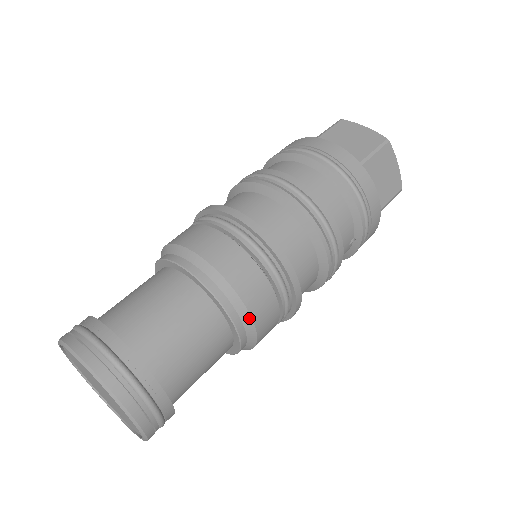
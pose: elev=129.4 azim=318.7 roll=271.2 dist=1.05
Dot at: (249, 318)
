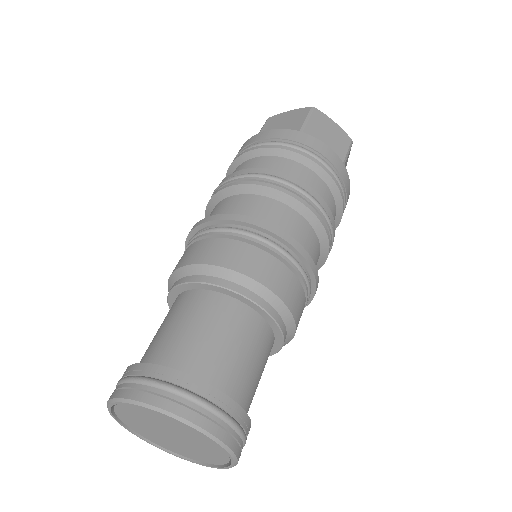
Dot at: (292, 337)
